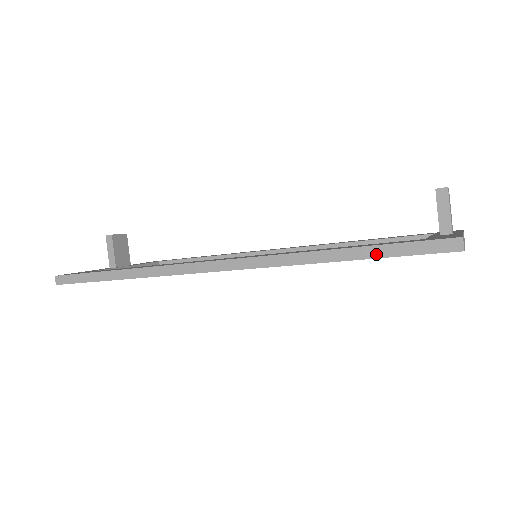
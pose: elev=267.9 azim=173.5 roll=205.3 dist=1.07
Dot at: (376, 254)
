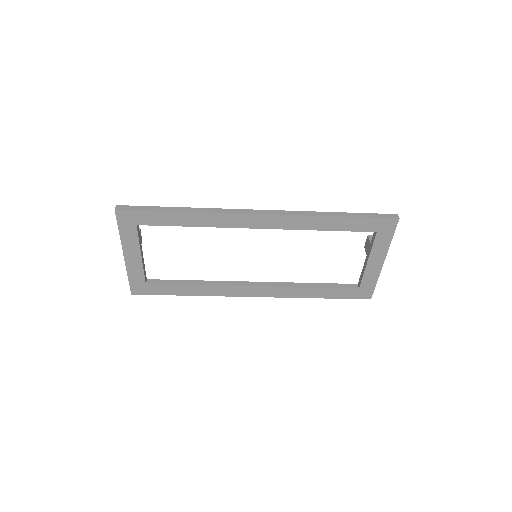
Dot at: (358, 216)
